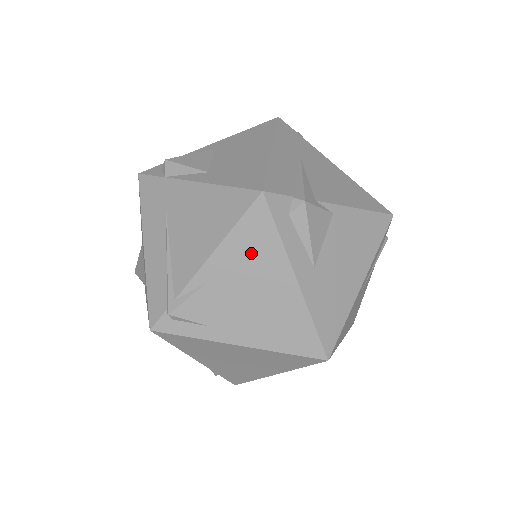
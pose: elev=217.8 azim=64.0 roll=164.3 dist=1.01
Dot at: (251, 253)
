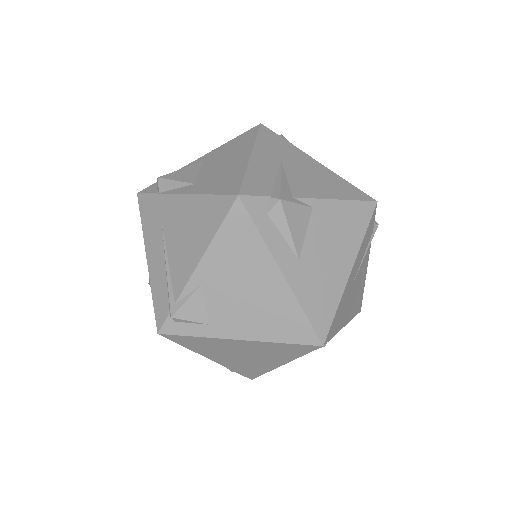
Dot at: (237, 253)
